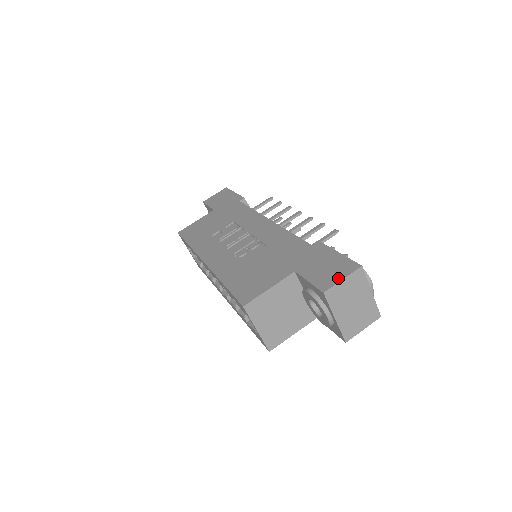
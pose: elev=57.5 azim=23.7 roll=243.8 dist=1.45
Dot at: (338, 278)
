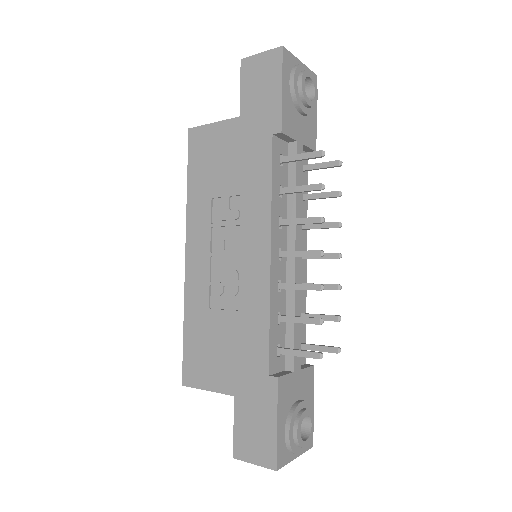
Dot at: (252, 458)
